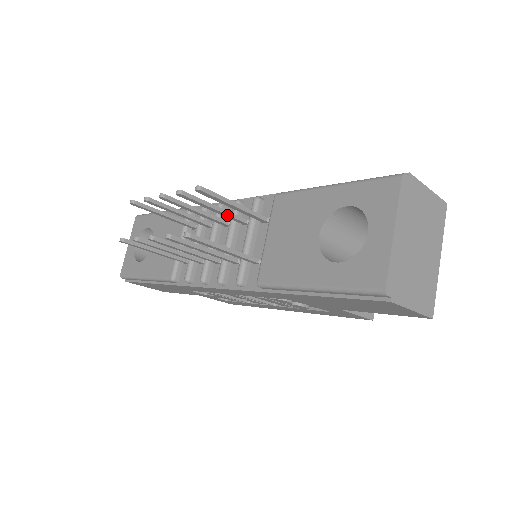
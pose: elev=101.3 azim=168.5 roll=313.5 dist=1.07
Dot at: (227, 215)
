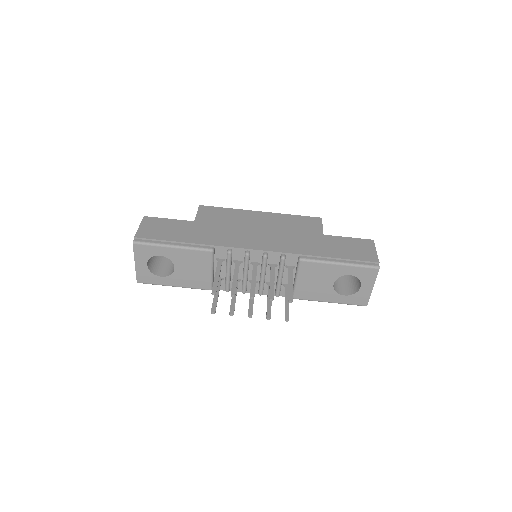
Dot at: (274, 277)
